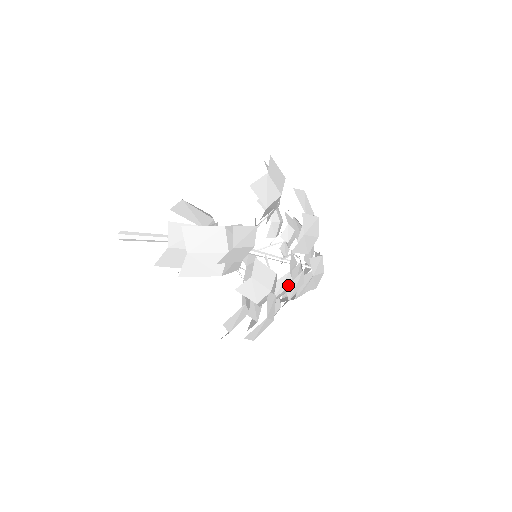
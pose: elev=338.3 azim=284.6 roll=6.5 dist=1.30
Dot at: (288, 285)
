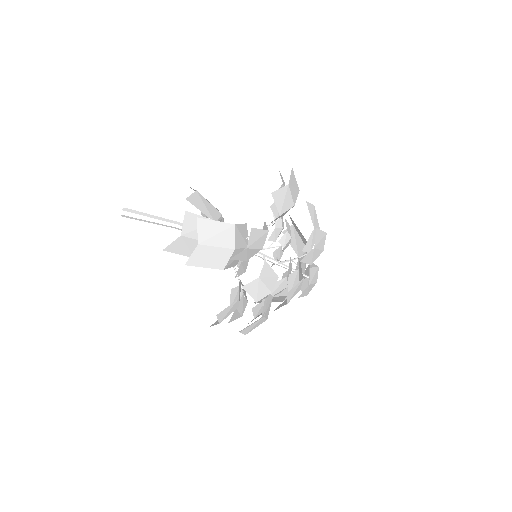
Dot at: (282, 288)
